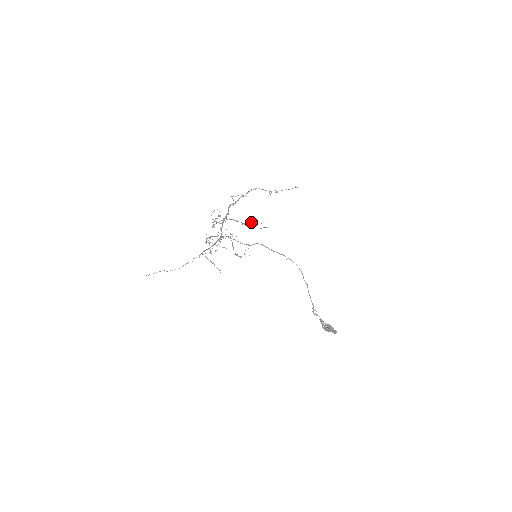
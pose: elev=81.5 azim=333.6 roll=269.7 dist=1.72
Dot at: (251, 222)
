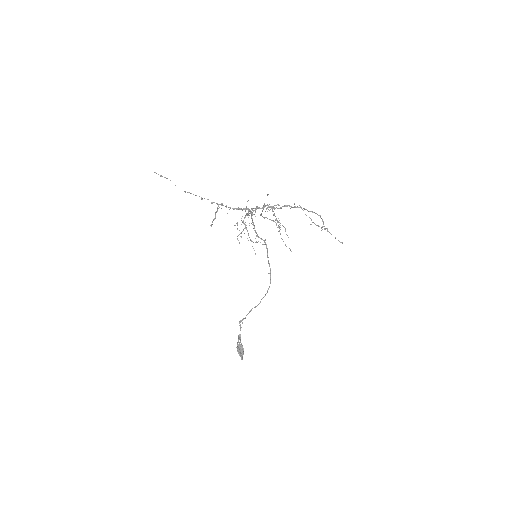
Dot at: occluded
